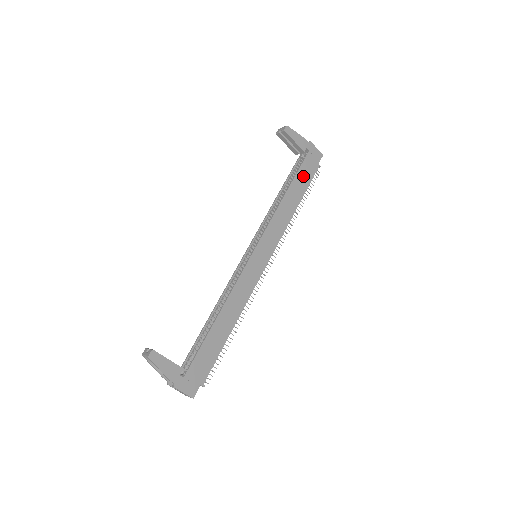
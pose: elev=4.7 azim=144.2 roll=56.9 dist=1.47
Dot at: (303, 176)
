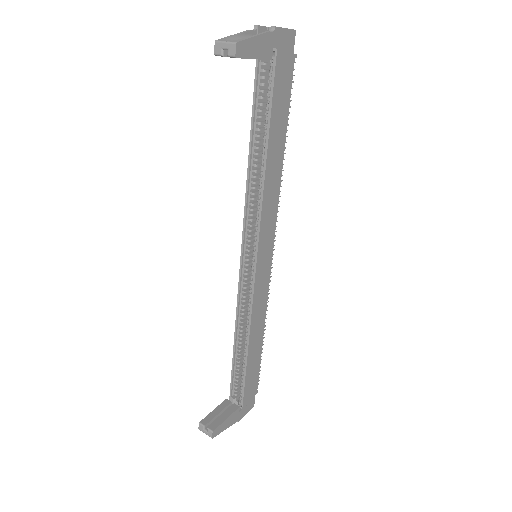
Dot at: (279, 103)
